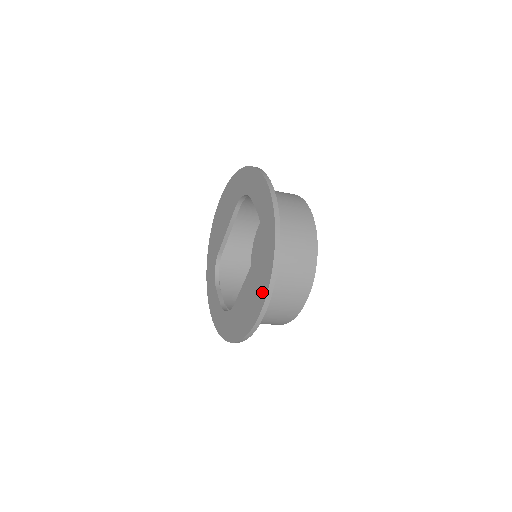
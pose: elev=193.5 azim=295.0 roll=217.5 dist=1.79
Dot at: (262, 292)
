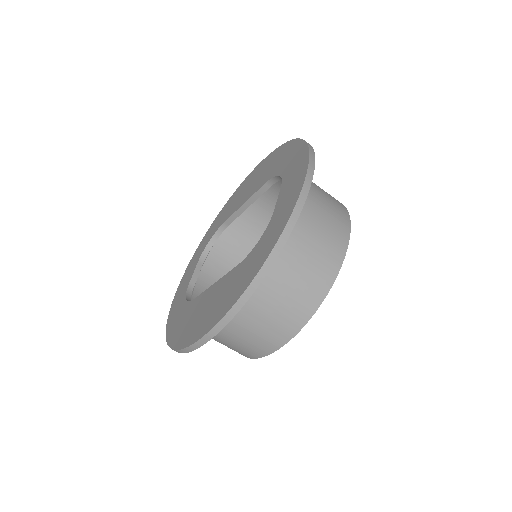
Dot at: (214, 317)
